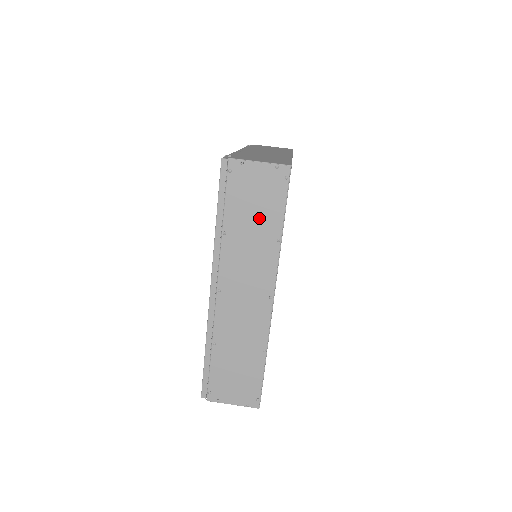
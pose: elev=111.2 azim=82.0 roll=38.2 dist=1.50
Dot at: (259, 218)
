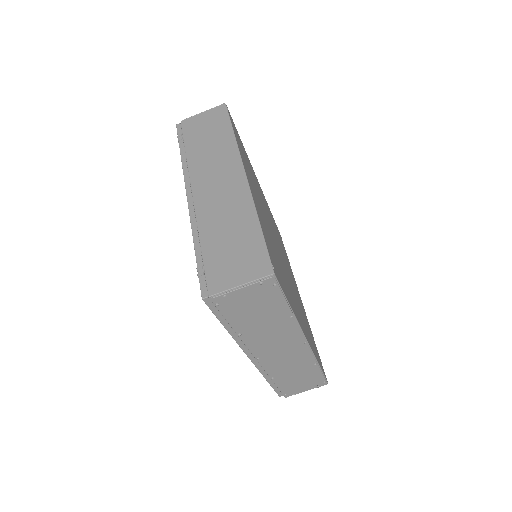
Dot at: (265, 314)
